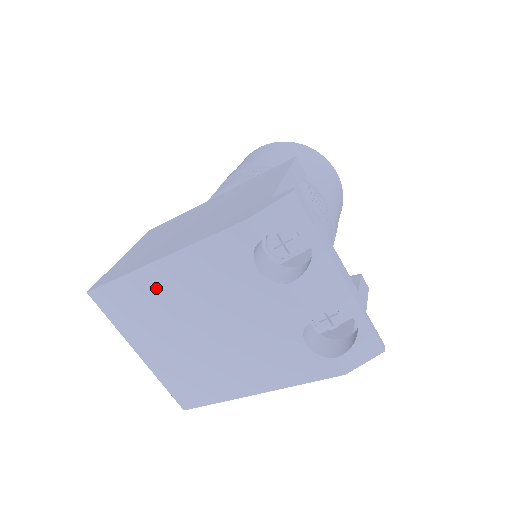
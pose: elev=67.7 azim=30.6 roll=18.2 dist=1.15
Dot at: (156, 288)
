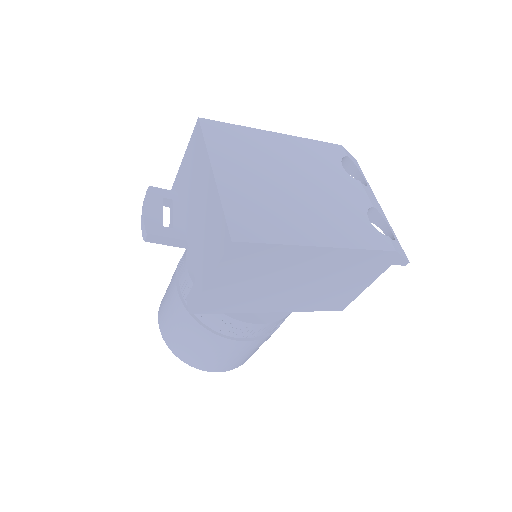
Dot at: (265, 143)
